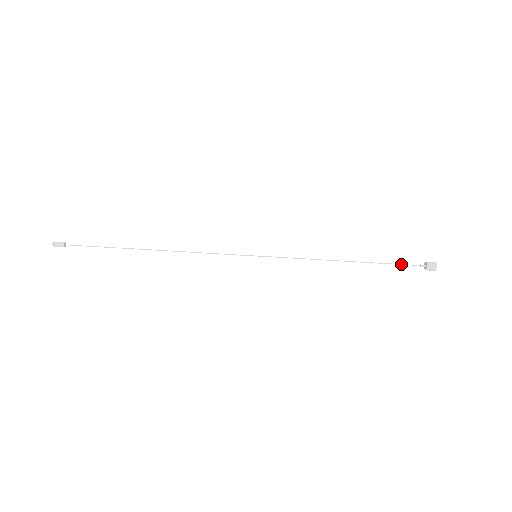
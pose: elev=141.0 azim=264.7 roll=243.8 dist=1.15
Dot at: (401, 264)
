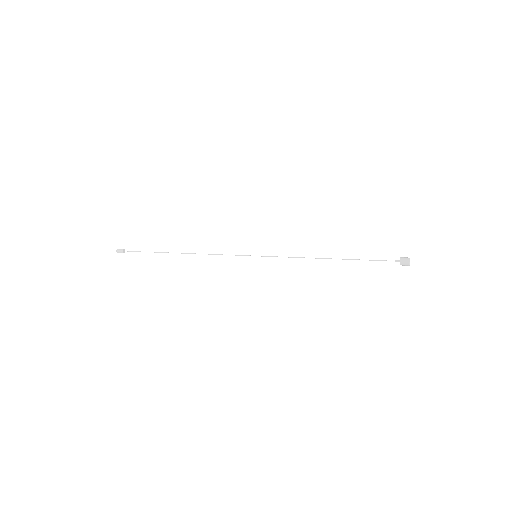
Dot at: (377, 260)
